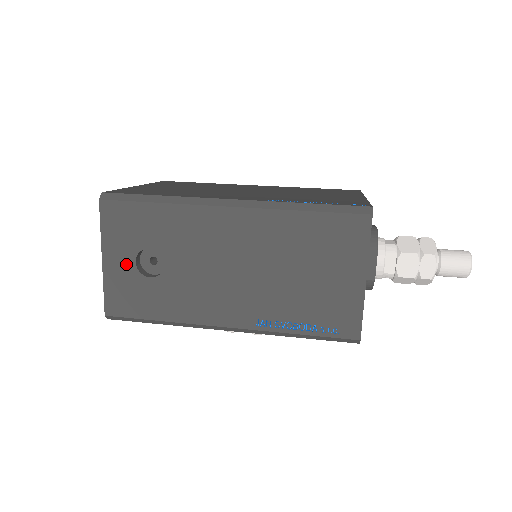
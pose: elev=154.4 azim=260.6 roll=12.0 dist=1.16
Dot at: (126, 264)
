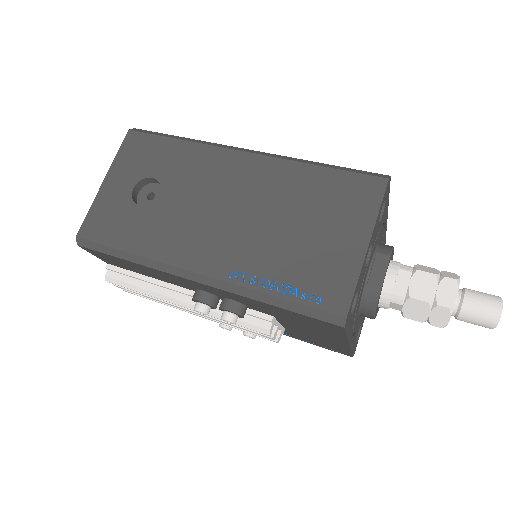
Dot at: (123, 189)
